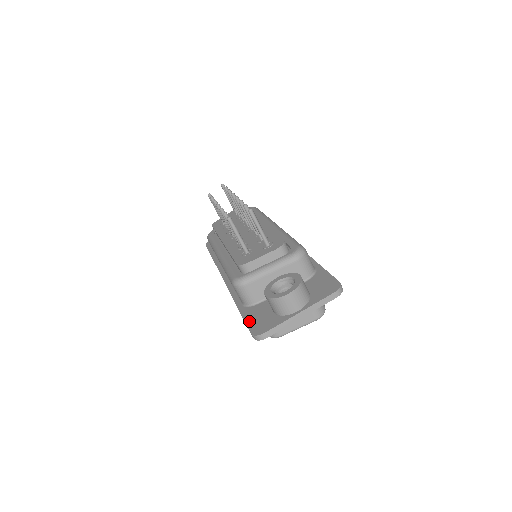
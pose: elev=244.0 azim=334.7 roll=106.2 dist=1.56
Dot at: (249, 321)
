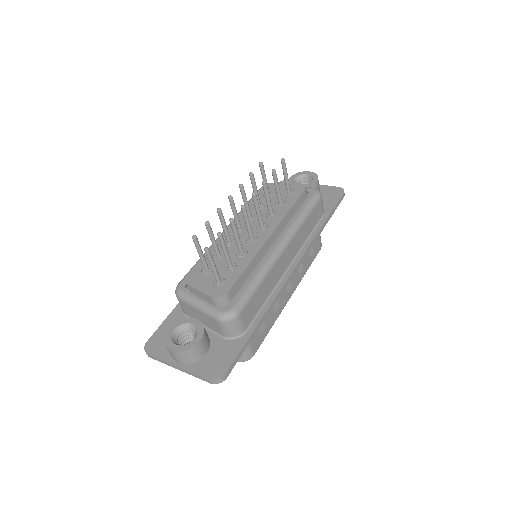
Dot at: (162, 327)
